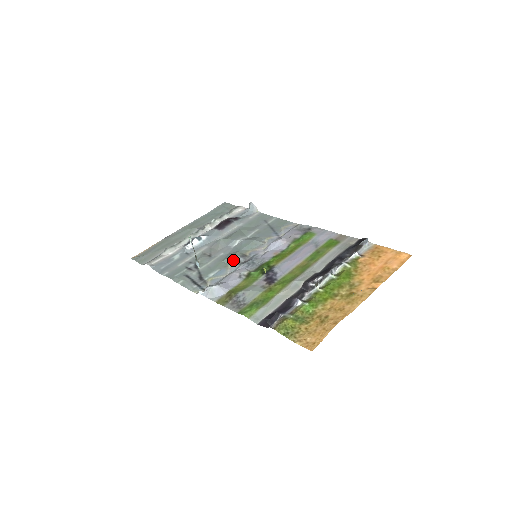
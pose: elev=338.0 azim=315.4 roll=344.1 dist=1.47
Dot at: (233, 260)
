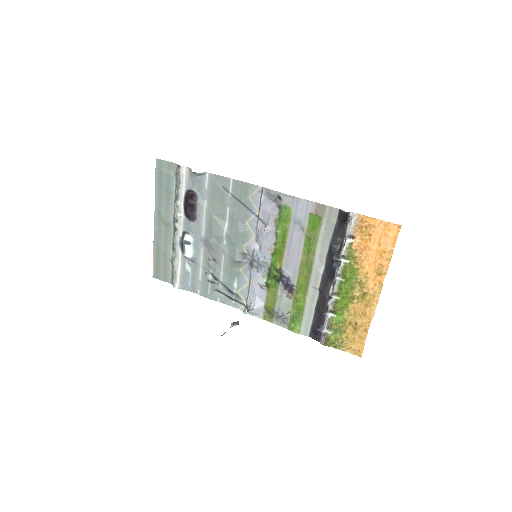
Dot at: (240, 264)
